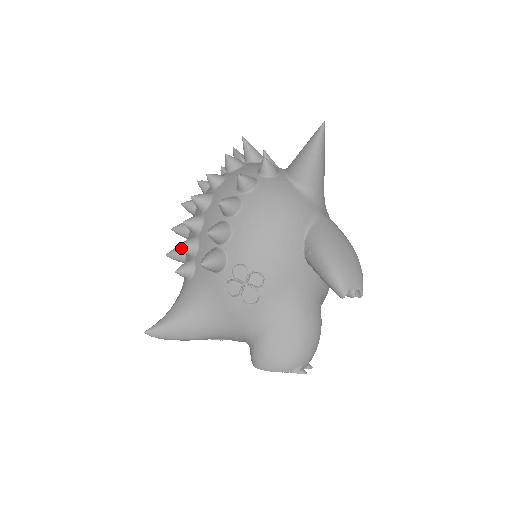
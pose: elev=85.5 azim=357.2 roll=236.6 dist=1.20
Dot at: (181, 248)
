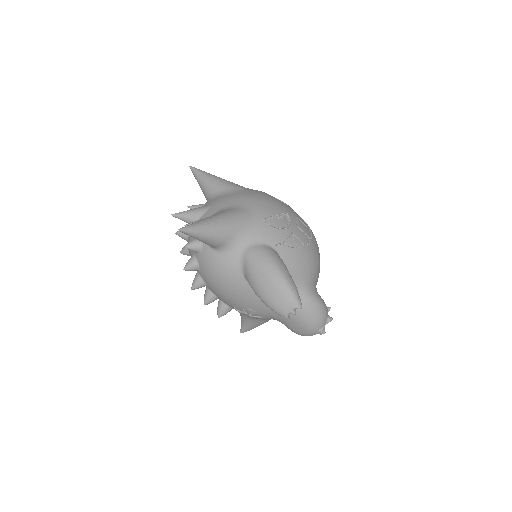
Dot at: occluded
